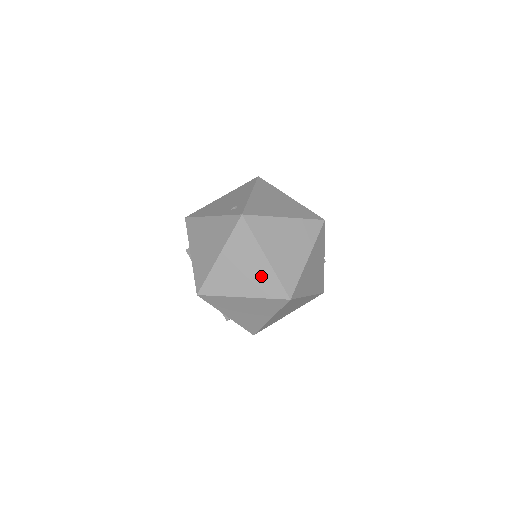
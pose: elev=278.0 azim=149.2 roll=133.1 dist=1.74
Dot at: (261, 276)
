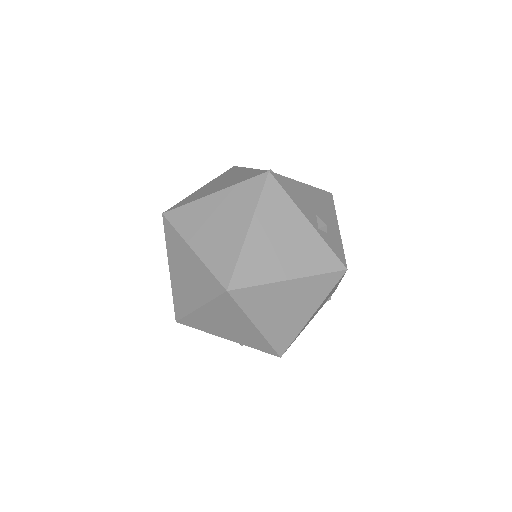
Dot at: (198, 274)
